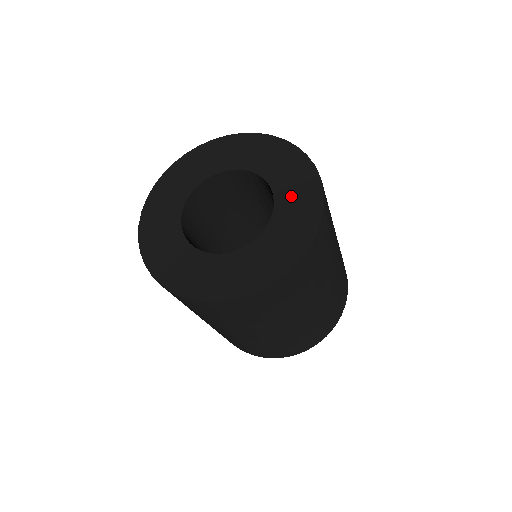
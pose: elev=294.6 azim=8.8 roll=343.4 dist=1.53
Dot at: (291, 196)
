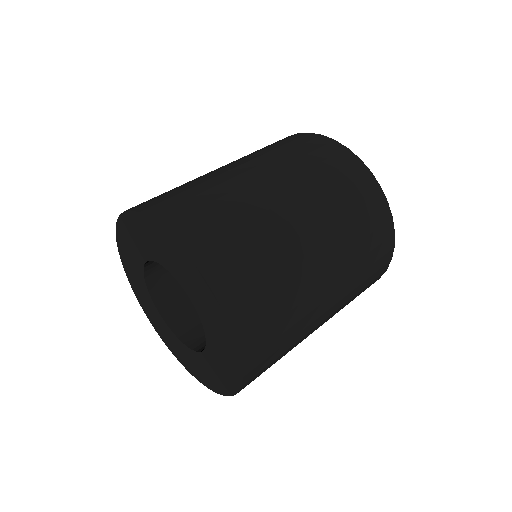
Dot at: (196, 296)
